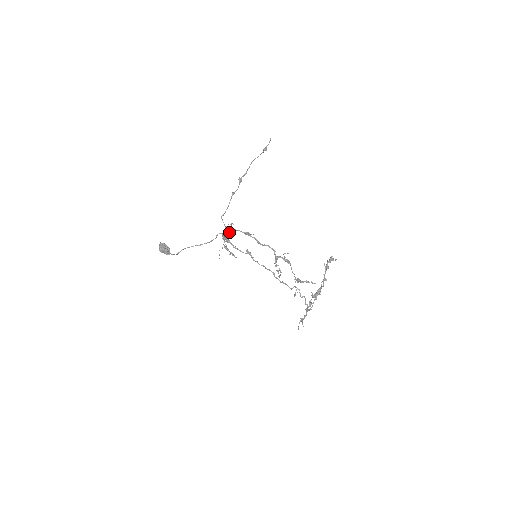
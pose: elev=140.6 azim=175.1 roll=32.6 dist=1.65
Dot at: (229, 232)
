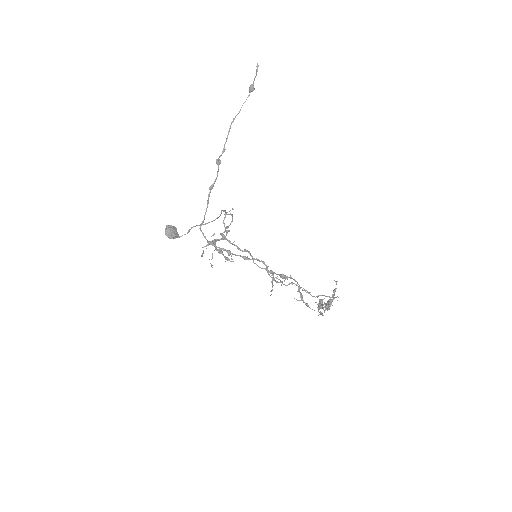
Dot at: occluded
